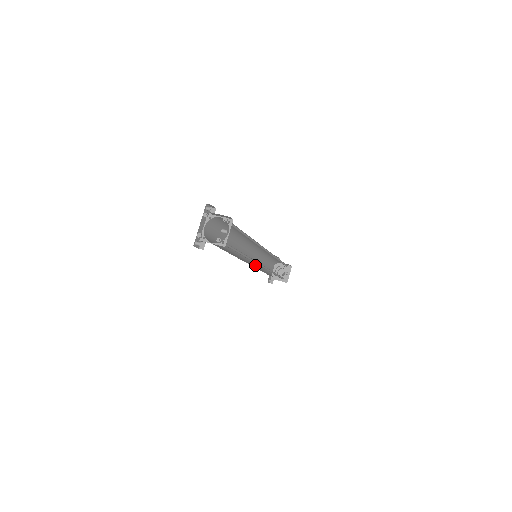
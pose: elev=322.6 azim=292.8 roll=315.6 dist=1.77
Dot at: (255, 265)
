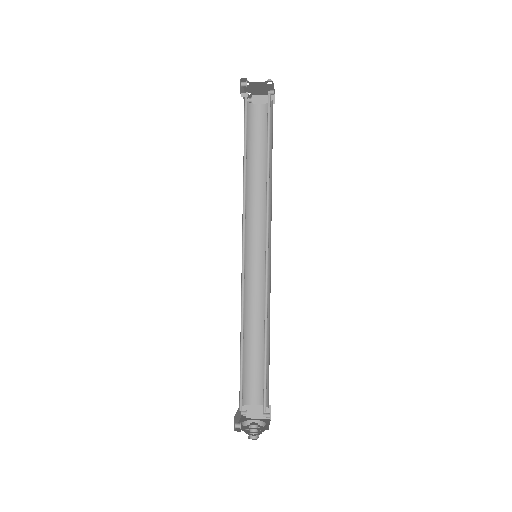
Dot at: (243, 298)
